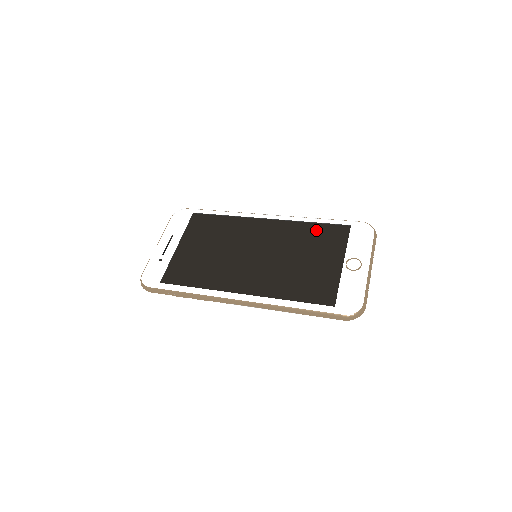
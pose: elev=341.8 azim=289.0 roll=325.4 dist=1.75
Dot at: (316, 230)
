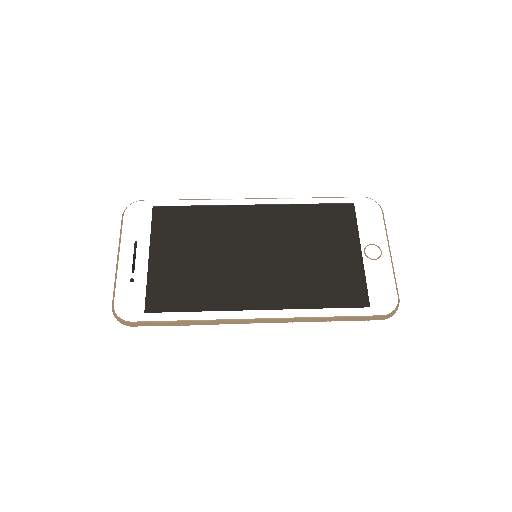
Dot at: (317, 214)
